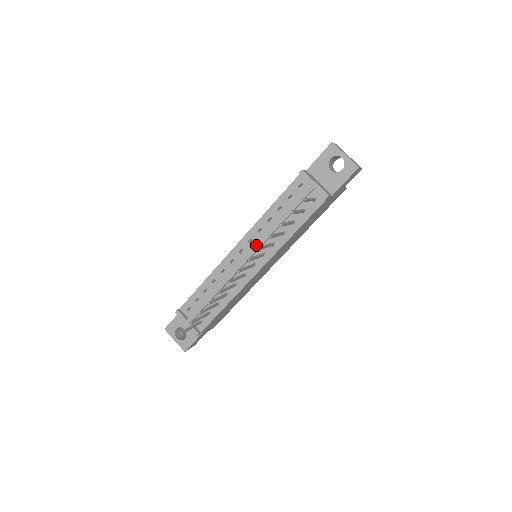
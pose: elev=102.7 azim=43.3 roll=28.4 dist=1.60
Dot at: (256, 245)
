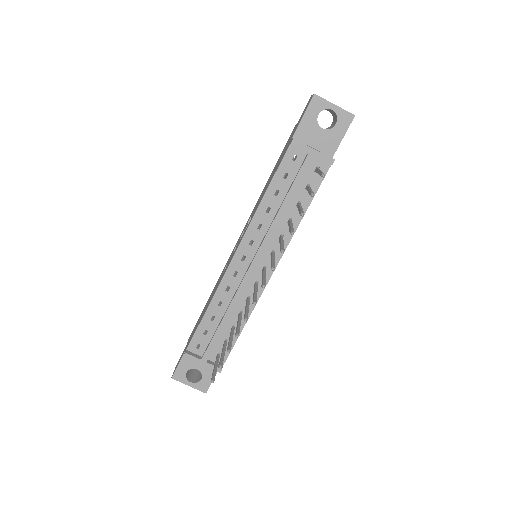
Dot at: (262, 245)
